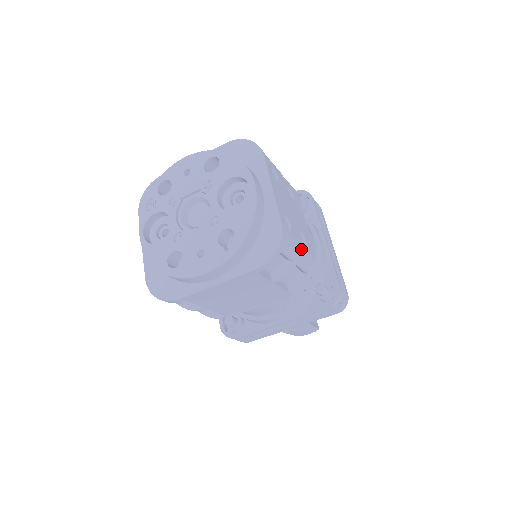
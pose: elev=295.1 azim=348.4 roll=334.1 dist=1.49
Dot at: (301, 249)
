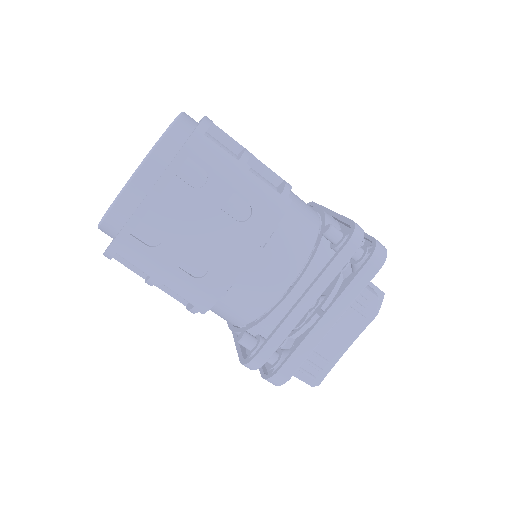
Dot at: (168, 273)
